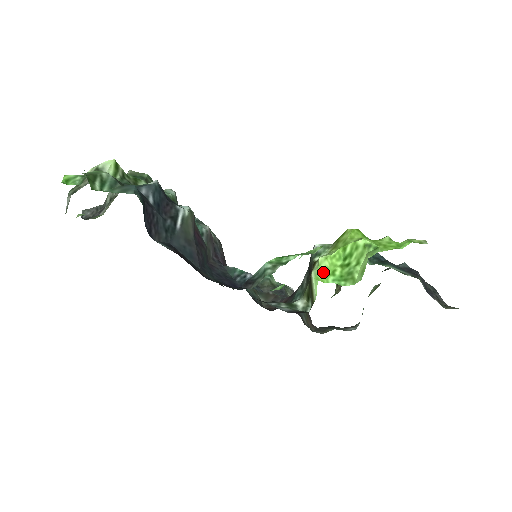
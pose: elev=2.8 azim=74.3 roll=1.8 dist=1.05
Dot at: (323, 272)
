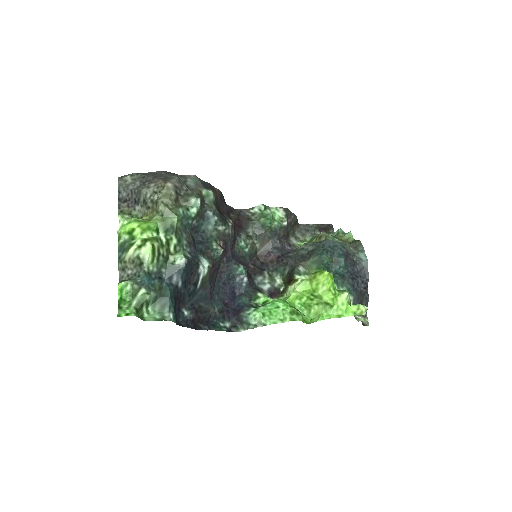
Dot at: (295, 296)
